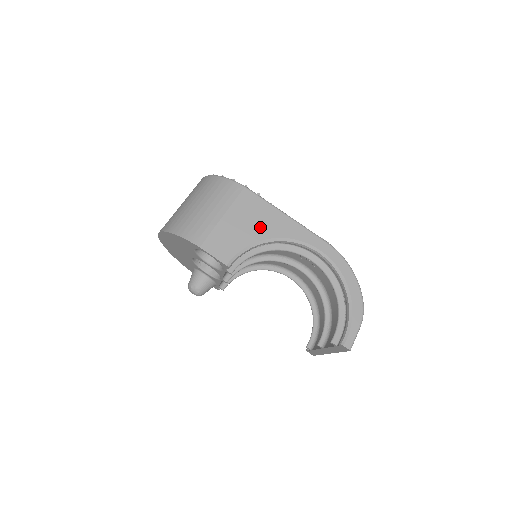
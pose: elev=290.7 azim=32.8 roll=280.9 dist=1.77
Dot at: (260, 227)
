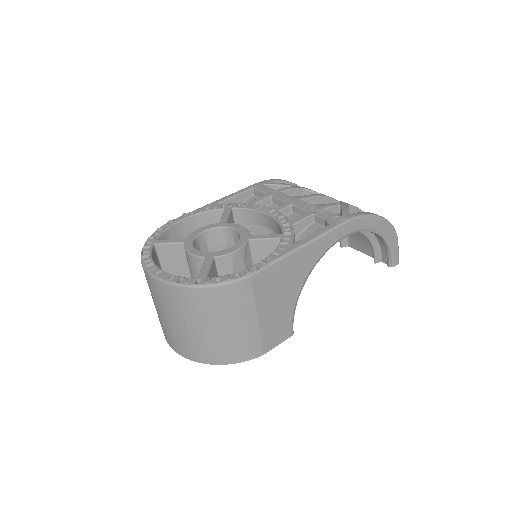
Dot at: (291, 284)
